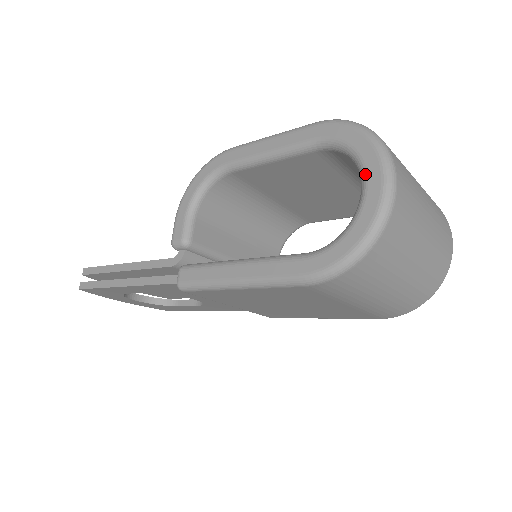
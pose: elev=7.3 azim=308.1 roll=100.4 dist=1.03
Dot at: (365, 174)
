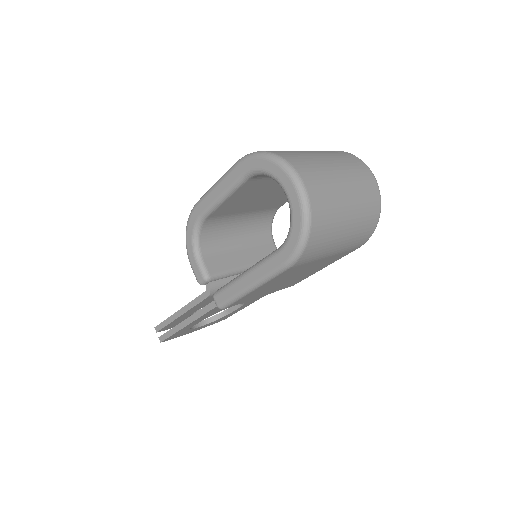
Dot at: (281, 184)
